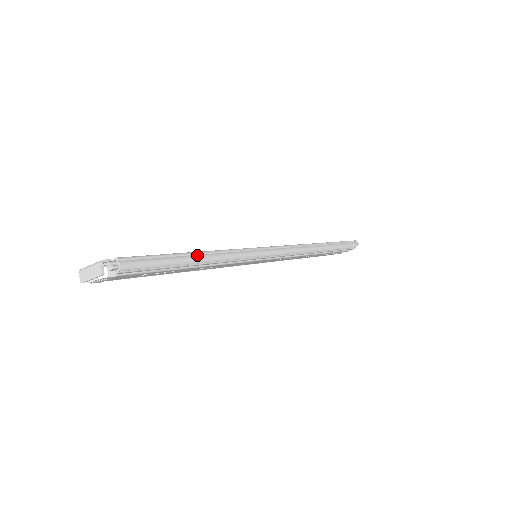
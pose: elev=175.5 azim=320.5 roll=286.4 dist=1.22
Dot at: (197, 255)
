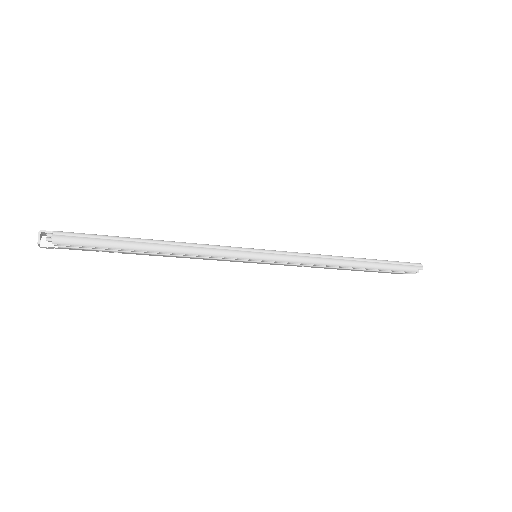
Dot at: (153, 243)
